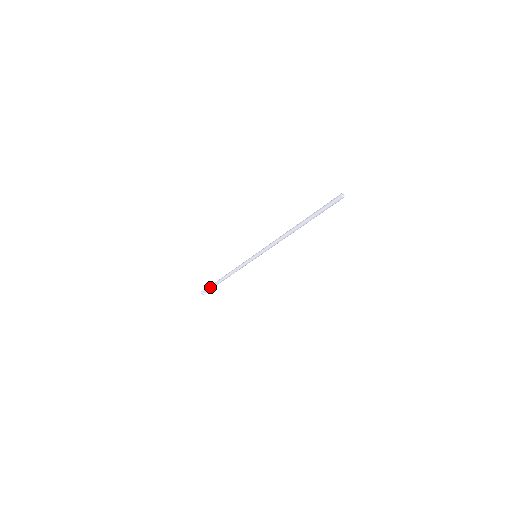
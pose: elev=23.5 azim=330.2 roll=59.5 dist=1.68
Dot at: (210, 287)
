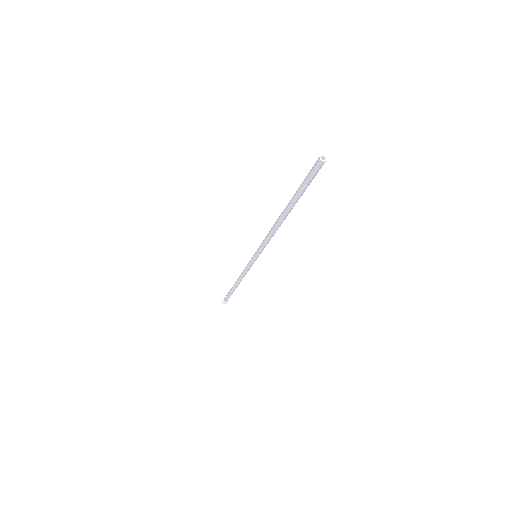
Dot at: (228, 293)
